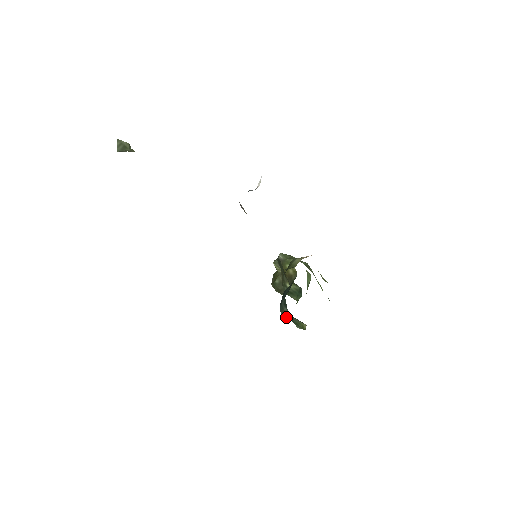
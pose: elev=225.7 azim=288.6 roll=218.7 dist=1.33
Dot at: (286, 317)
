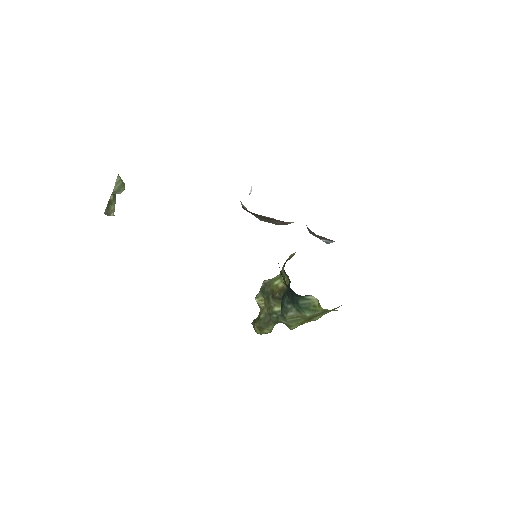
Dot at: (291, 316)
